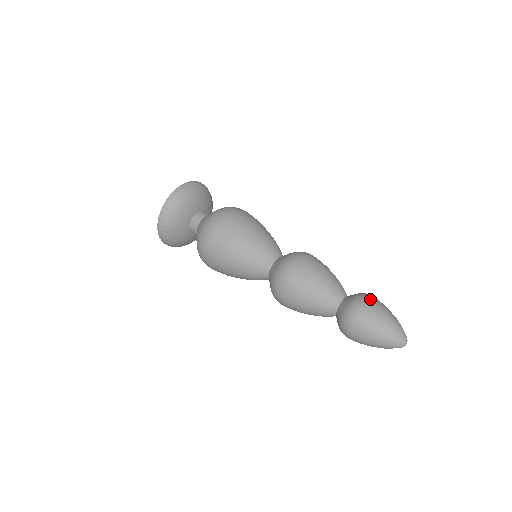
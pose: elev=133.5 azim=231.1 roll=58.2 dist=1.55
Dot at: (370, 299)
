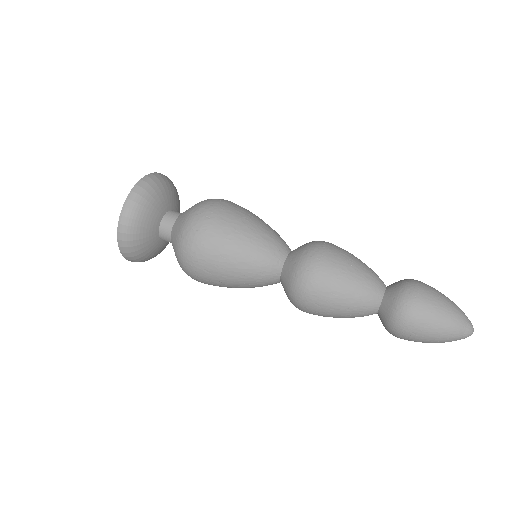
Dot at: (415, 304)
